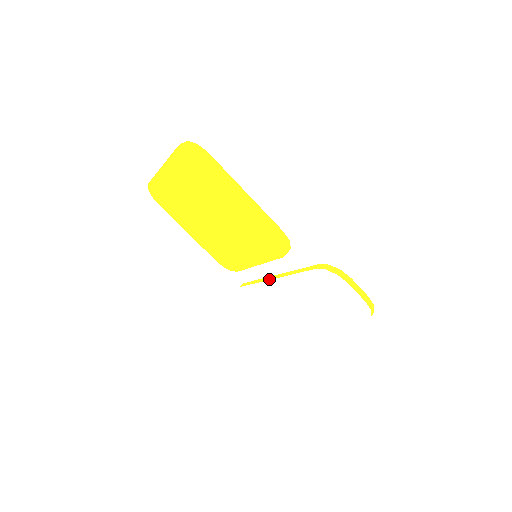
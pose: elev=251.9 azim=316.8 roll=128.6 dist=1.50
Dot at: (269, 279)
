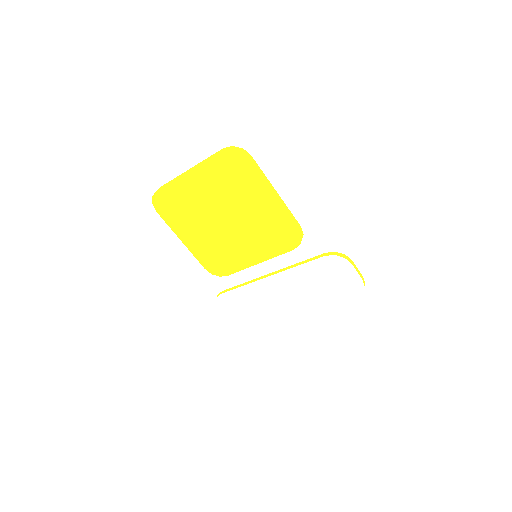
Dot at: (264, 277)
